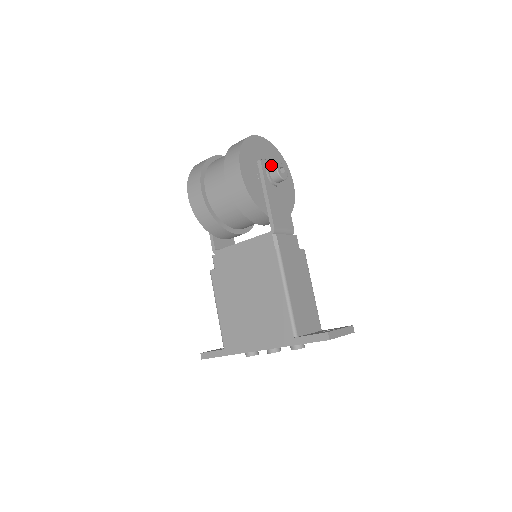
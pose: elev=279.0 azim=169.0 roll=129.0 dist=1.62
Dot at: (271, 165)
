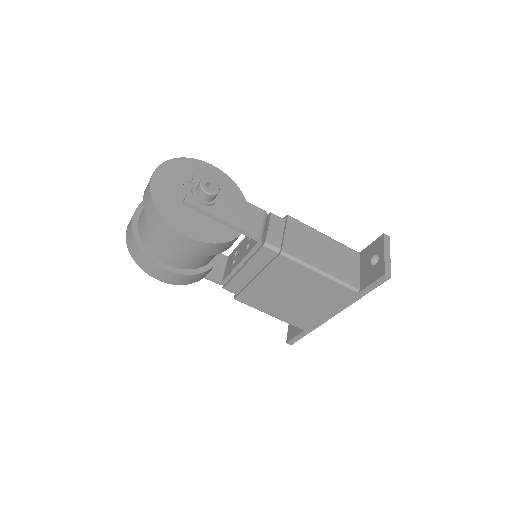
Dot at: (194, 191)
